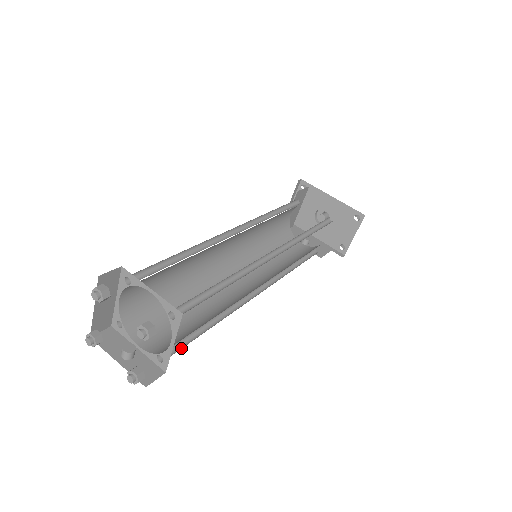
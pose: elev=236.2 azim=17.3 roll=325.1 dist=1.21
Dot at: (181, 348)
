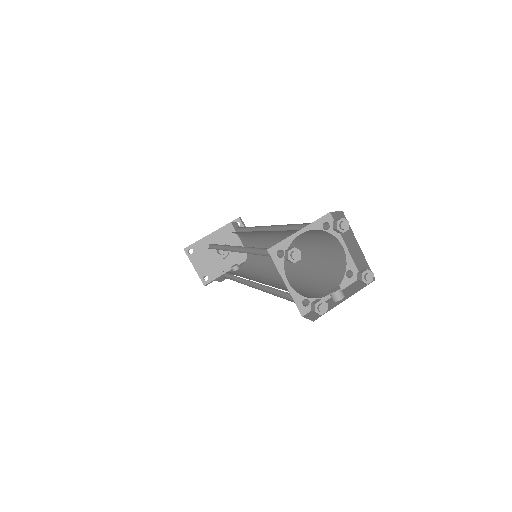
Dot at: occluded
